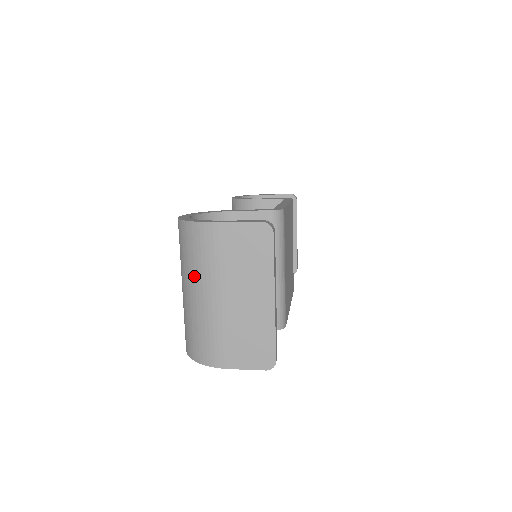
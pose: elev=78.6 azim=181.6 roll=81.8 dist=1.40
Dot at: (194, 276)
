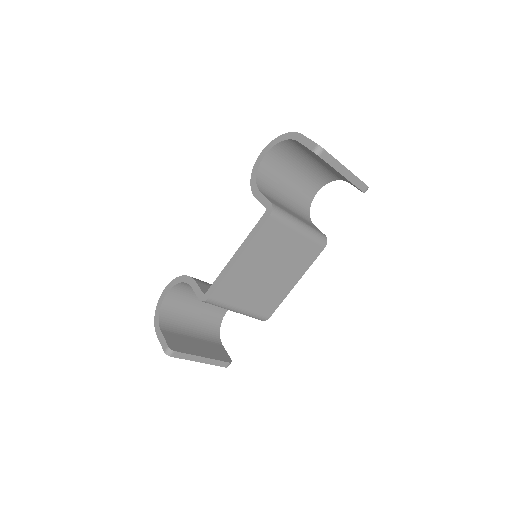
Dot at: occluded
